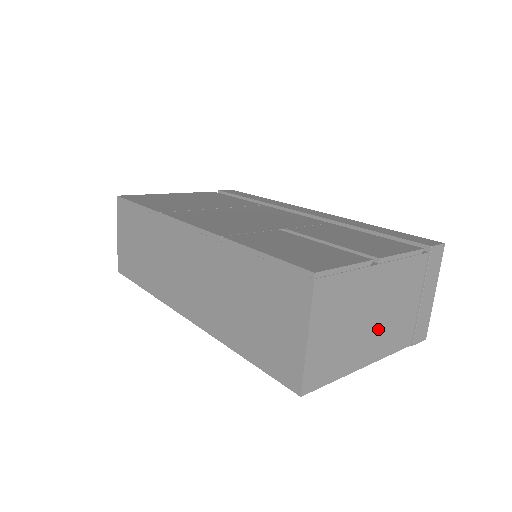
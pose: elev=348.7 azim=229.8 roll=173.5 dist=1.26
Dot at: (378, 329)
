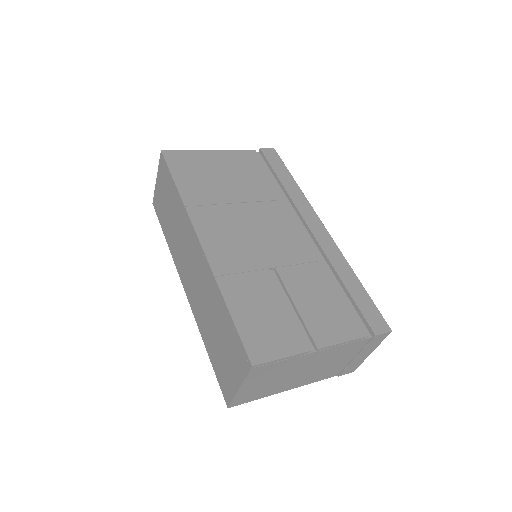
Dot at: (306, 375)
